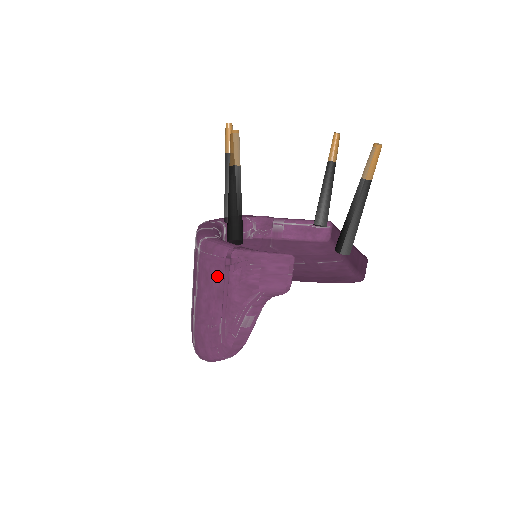
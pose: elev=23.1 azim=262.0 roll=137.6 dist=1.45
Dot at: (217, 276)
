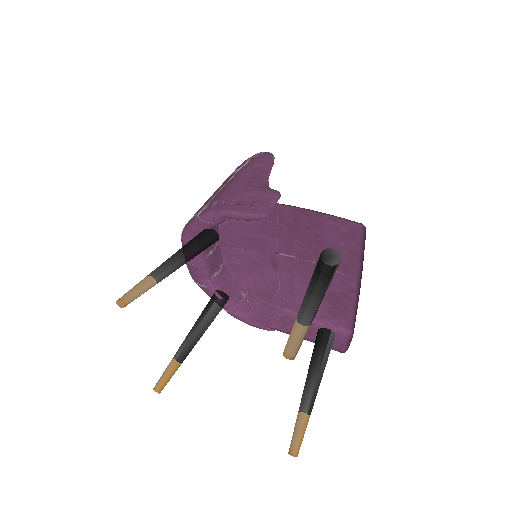
Dot at: occluded
